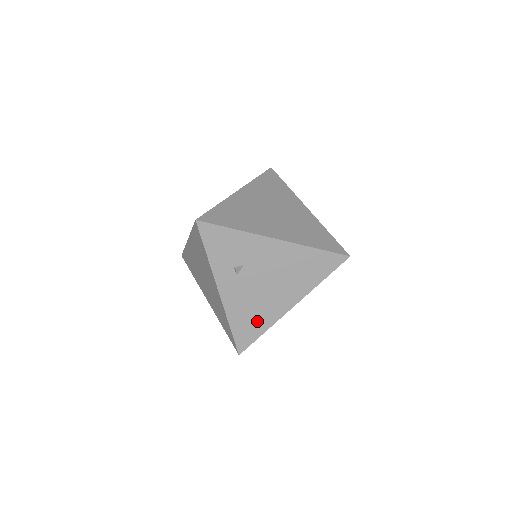
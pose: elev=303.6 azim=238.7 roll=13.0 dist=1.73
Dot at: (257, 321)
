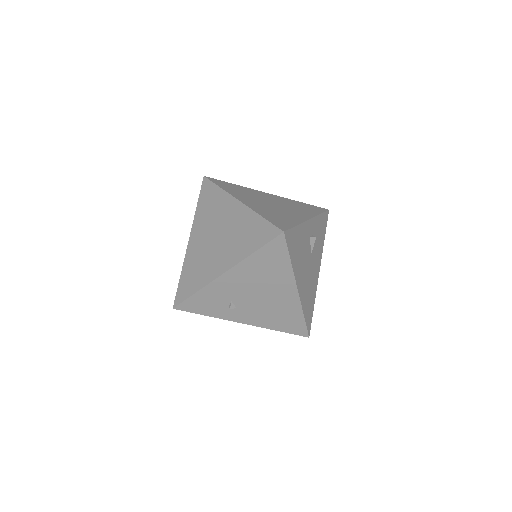
Dot at: (289, 315)
